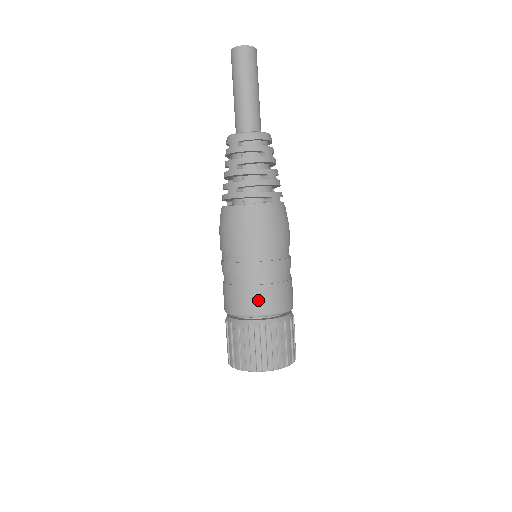
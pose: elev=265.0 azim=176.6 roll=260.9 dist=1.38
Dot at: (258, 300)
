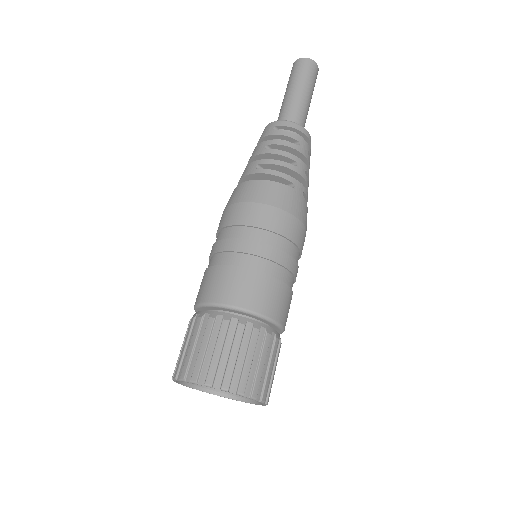
Dot at: (239, 286)
